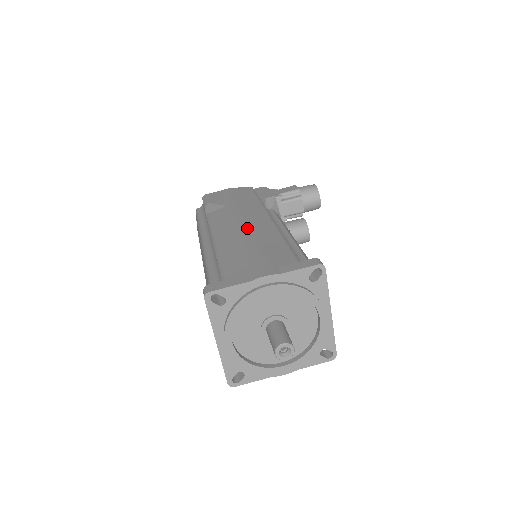
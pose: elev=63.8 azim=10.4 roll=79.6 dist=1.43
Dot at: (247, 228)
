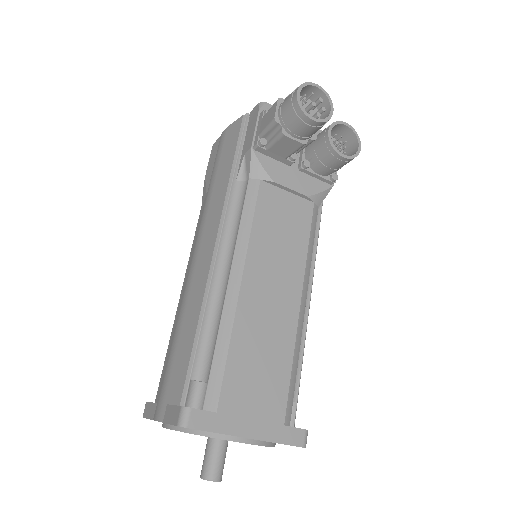
Dot at: (189, 282)
